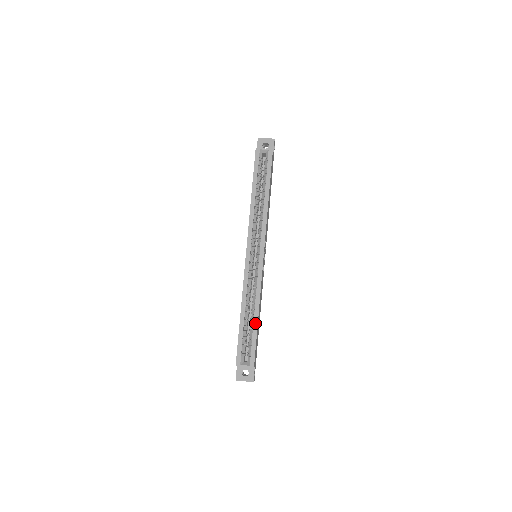
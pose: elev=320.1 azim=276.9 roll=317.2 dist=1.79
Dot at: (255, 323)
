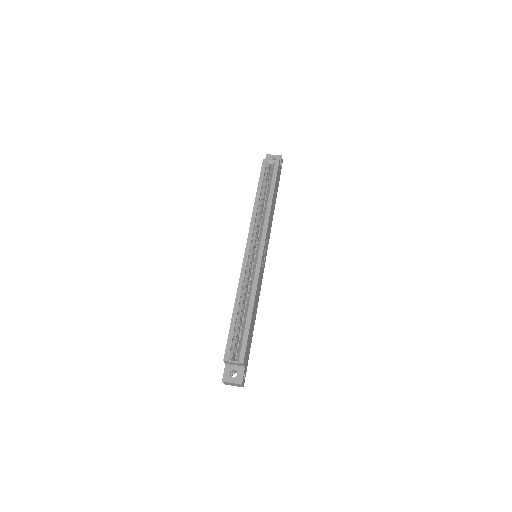
Dot at: (249, 316)
